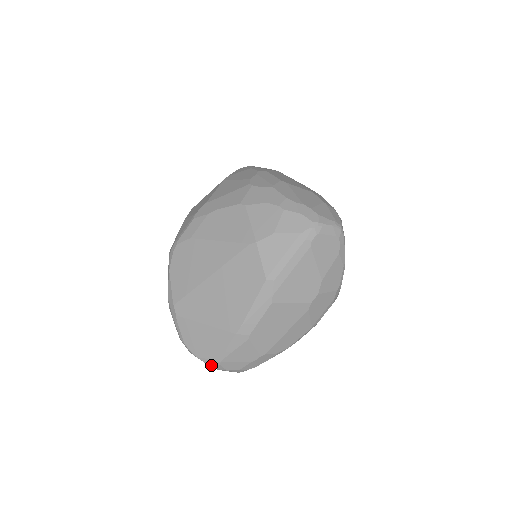
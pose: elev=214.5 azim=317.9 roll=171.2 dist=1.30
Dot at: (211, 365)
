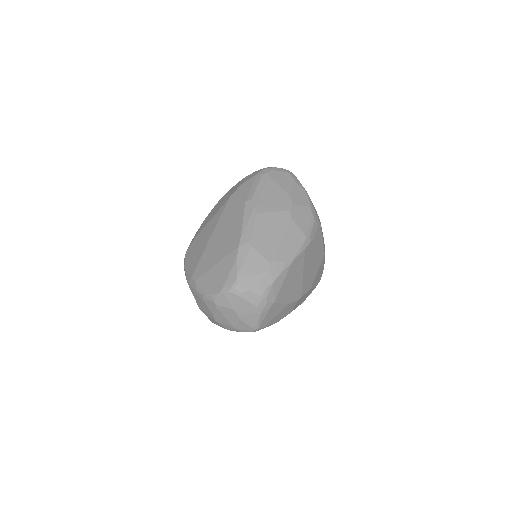
Dot at: (231, 291)
